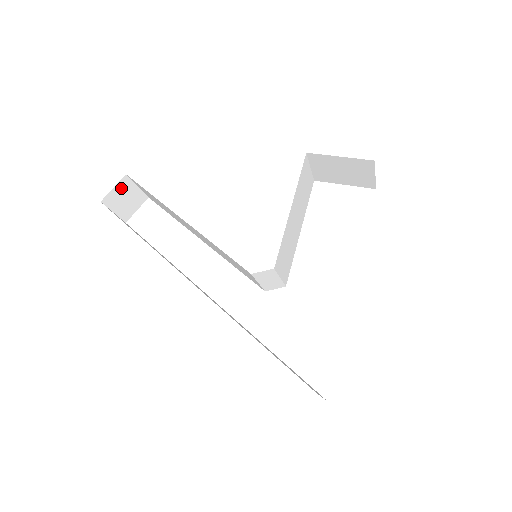
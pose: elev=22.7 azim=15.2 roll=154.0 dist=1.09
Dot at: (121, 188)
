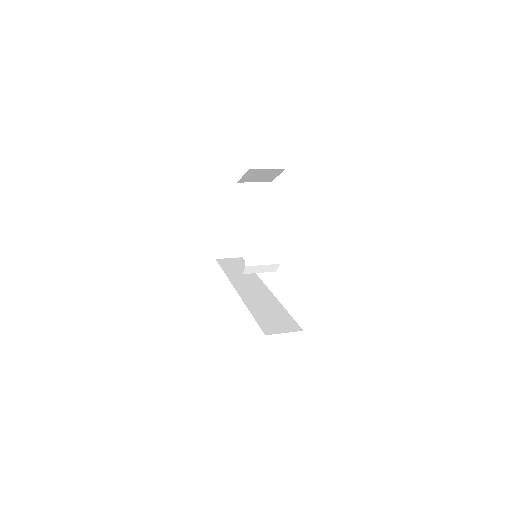
Dot at: (220, 245)
